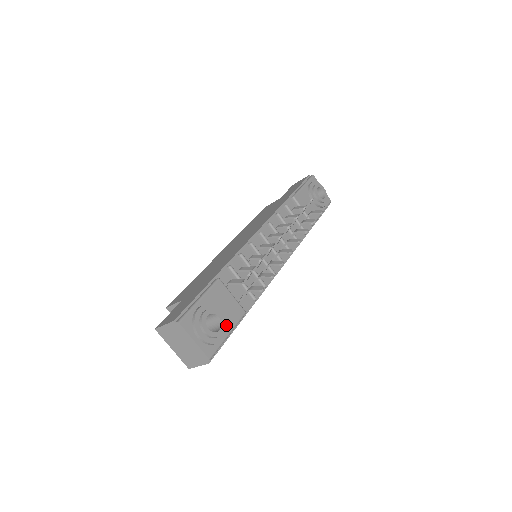
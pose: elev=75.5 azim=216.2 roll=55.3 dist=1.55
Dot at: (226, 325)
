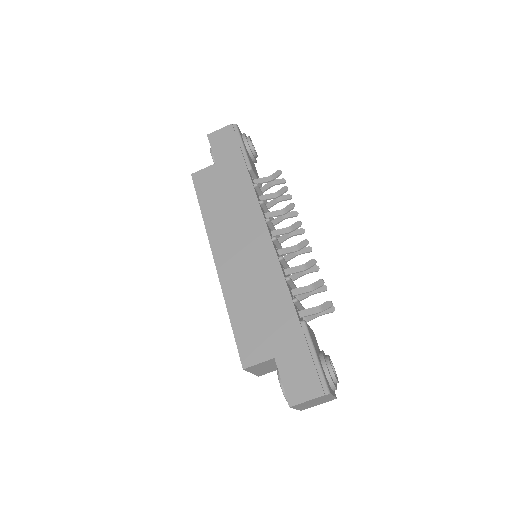
Dot at: occluded
